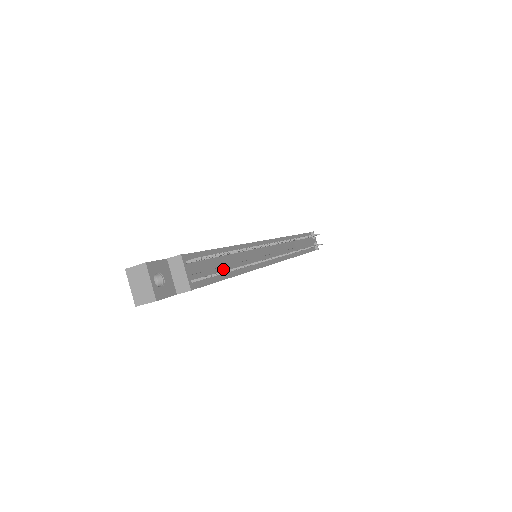
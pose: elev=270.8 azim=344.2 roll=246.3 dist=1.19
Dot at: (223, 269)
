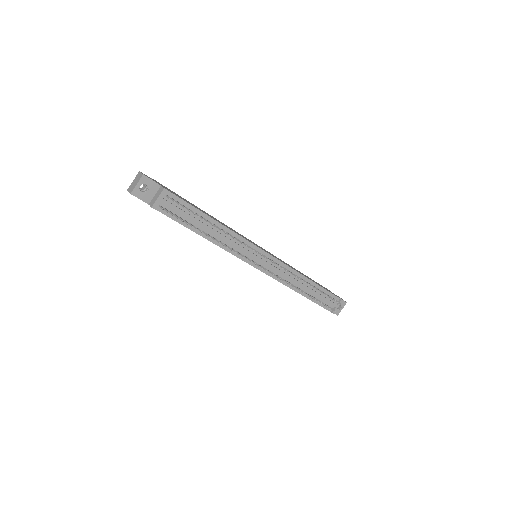
Dot at: (196, 225)
